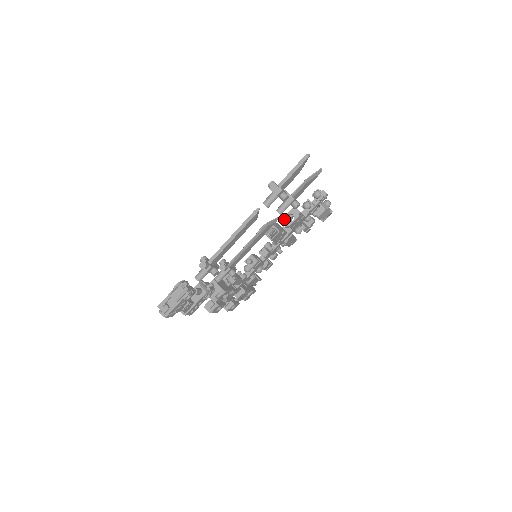
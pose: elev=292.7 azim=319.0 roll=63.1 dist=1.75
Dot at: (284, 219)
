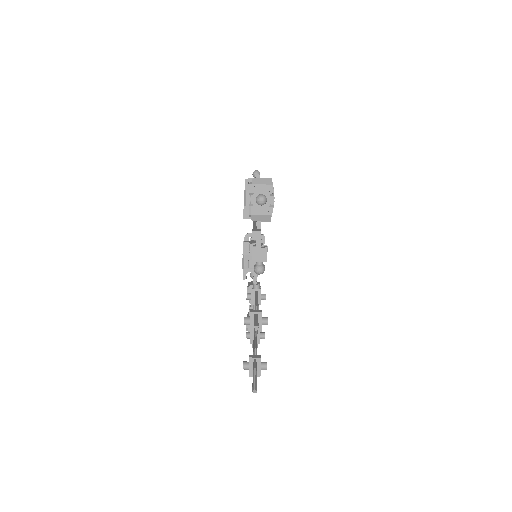
Dot at: occluded
